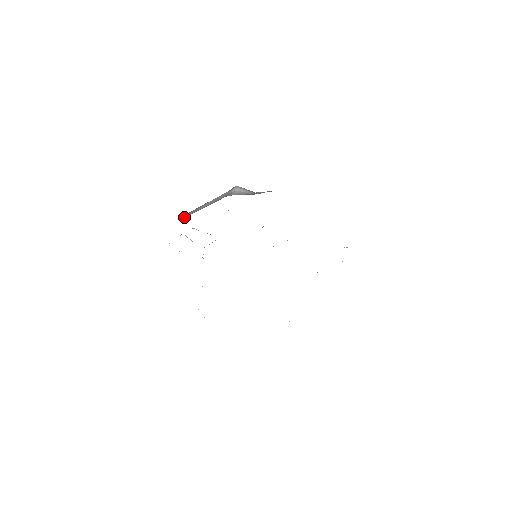
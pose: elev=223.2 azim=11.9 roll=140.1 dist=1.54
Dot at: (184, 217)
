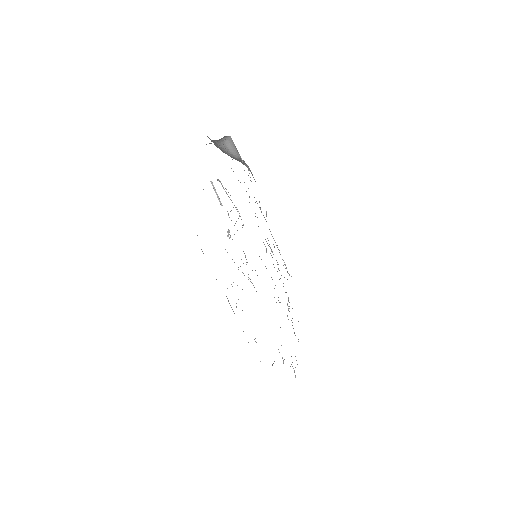
Dot at: occluded
